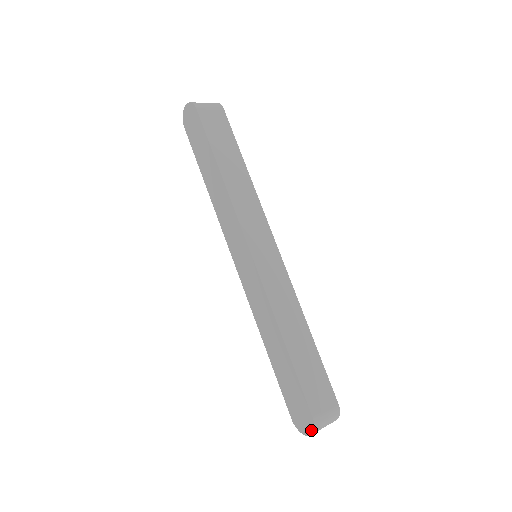
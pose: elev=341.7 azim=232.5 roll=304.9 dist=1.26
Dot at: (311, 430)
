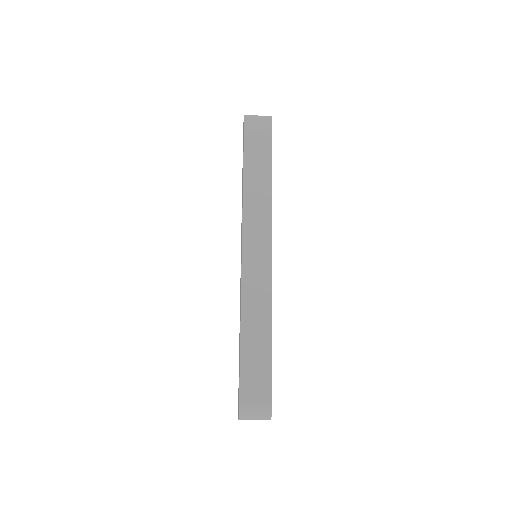
Dot at: (238, 415)
